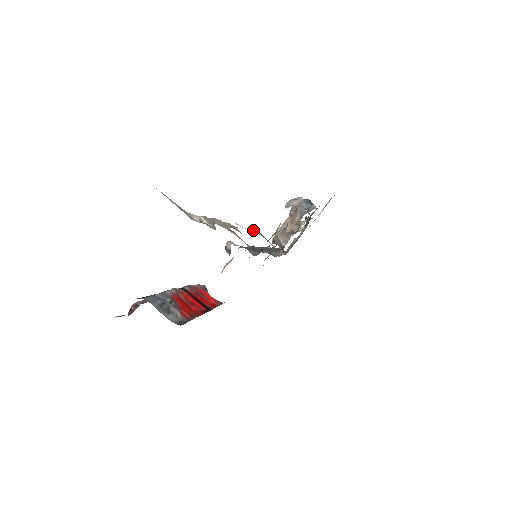
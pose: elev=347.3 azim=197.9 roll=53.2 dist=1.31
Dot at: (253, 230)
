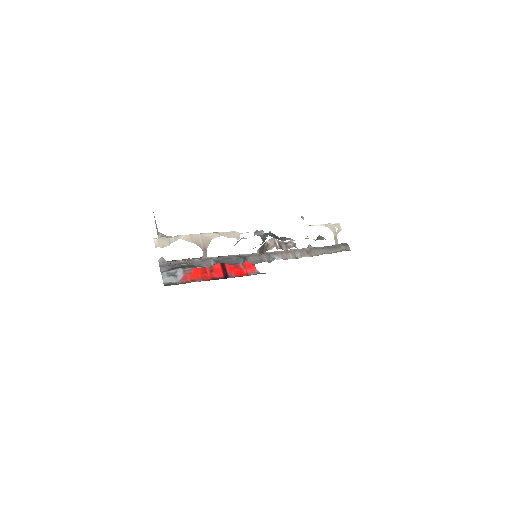
Dot at: occluded
